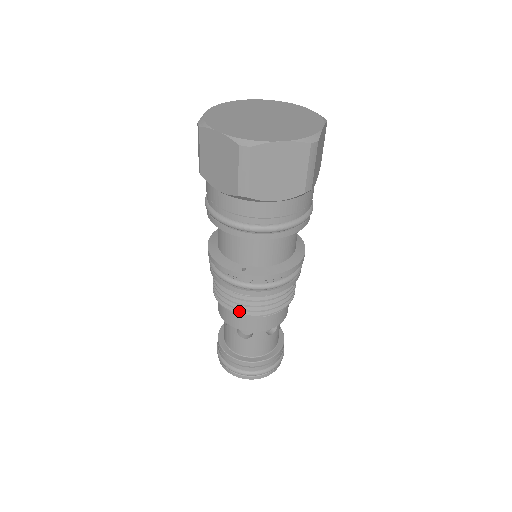
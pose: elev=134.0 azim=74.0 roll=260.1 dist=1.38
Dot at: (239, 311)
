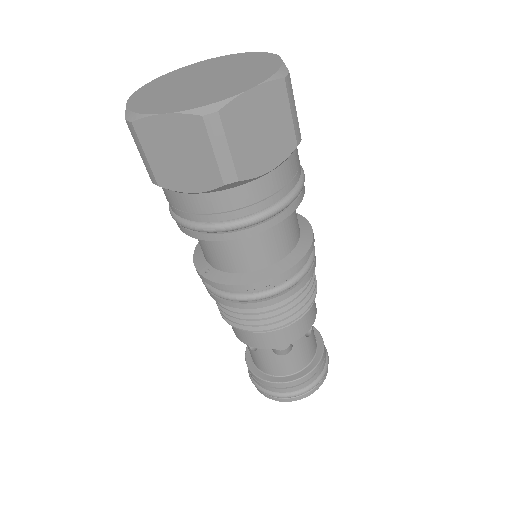
Dot at: occluded
